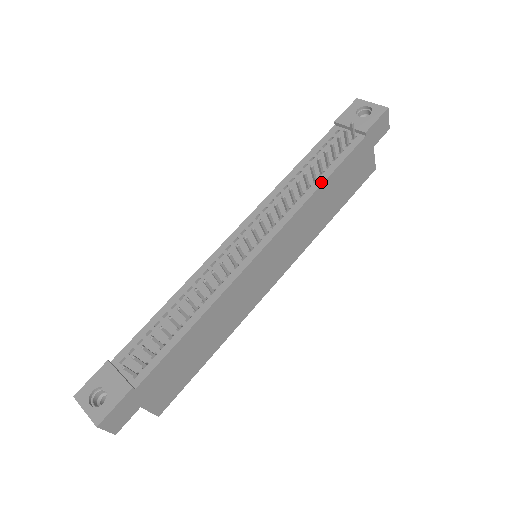
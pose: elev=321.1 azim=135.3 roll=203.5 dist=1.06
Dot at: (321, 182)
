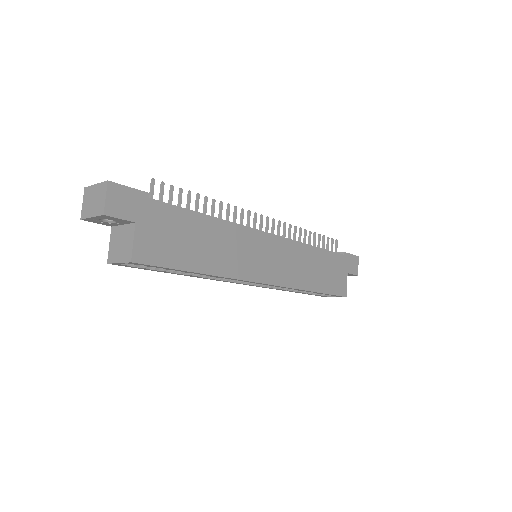
Dot at: (314, 246)
